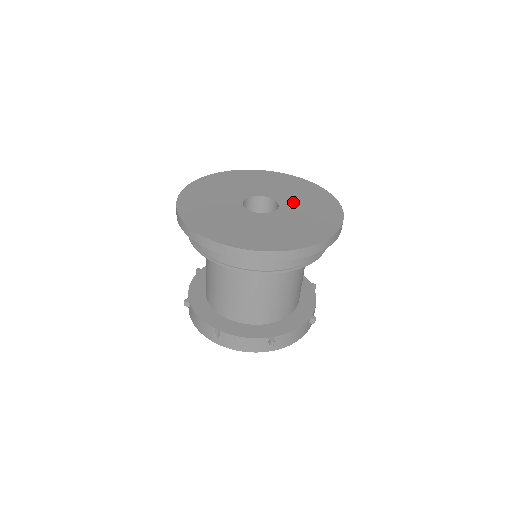
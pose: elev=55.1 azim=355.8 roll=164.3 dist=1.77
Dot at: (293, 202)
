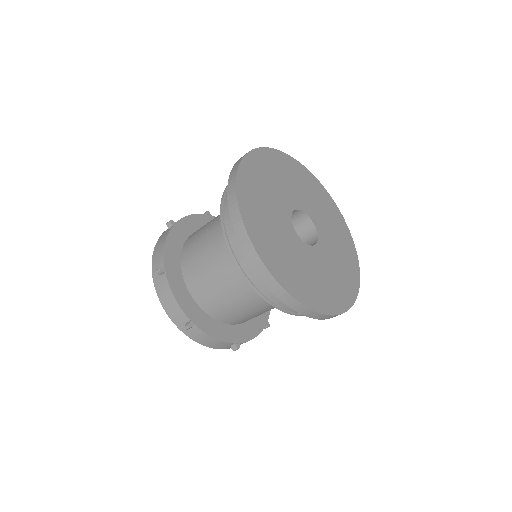
Dot at: (328, 255)
